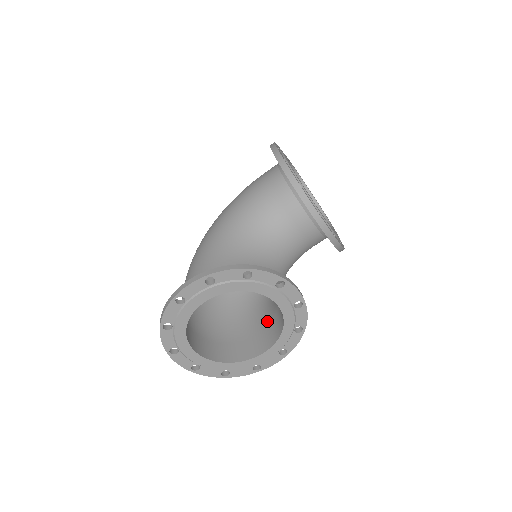
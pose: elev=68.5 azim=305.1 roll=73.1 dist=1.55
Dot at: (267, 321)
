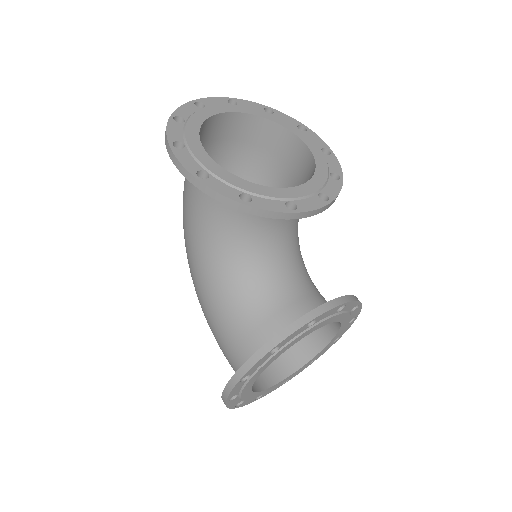
Dot at: occluded
